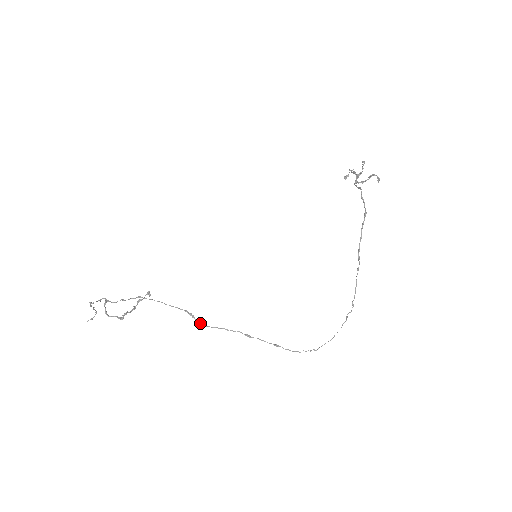
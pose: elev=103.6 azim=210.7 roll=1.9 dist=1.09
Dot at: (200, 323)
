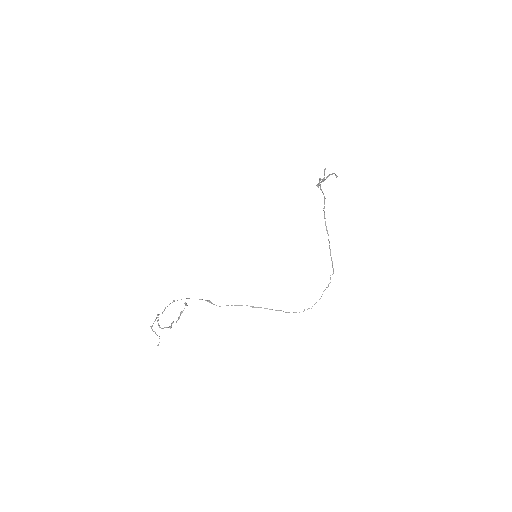
Dot at: occluded
